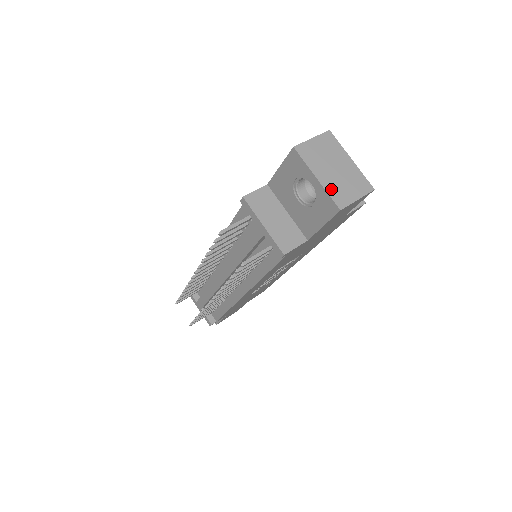
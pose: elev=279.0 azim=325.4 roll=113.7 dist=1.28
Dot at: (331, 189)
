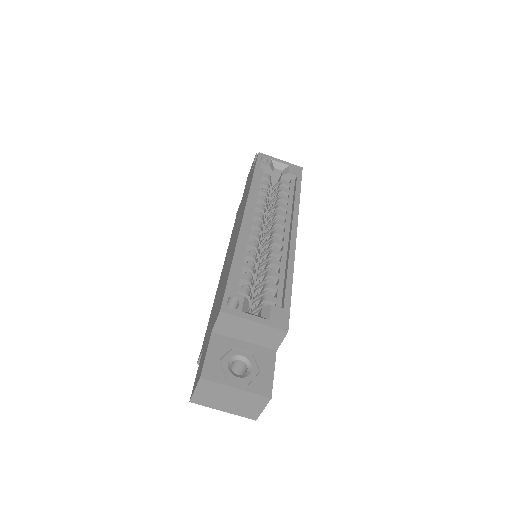
Dot at: (239, 413)
